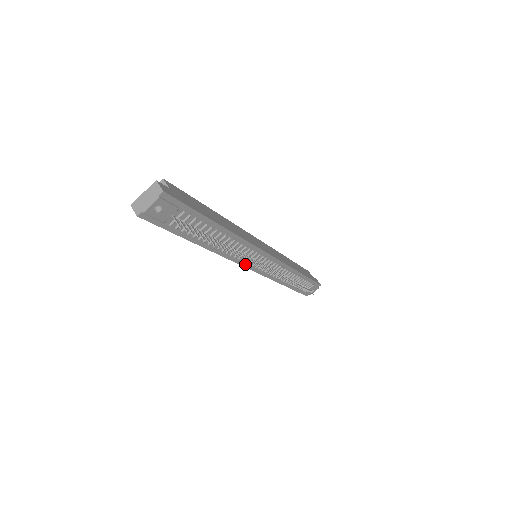
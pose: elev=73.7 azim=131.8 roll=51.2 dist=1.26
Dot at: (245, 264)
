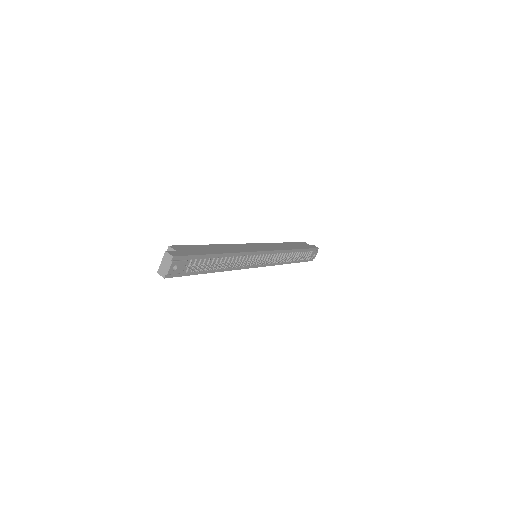
Dot at: (250, 266)
